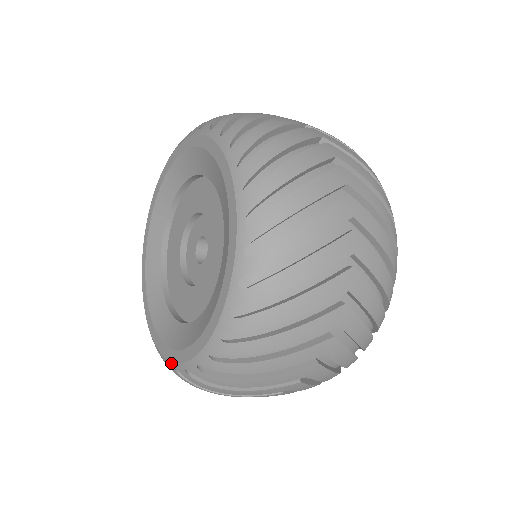
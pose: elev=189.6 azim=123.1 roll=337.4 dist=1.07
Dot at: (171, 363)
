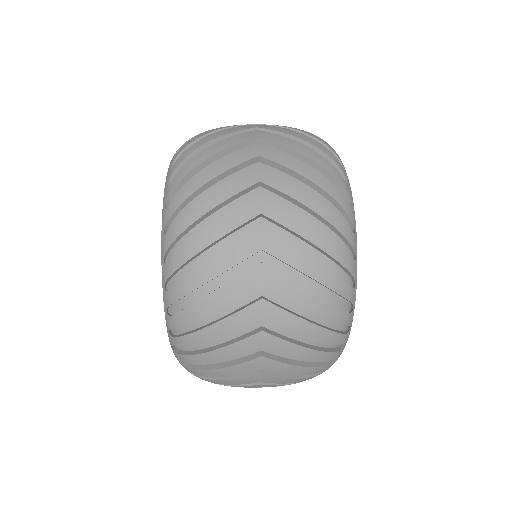
Dot at: occluded
